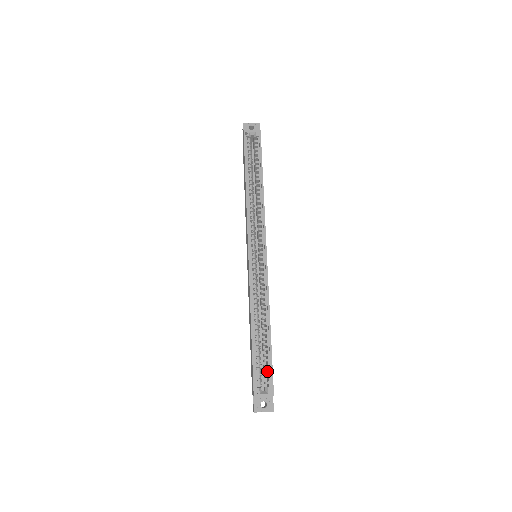
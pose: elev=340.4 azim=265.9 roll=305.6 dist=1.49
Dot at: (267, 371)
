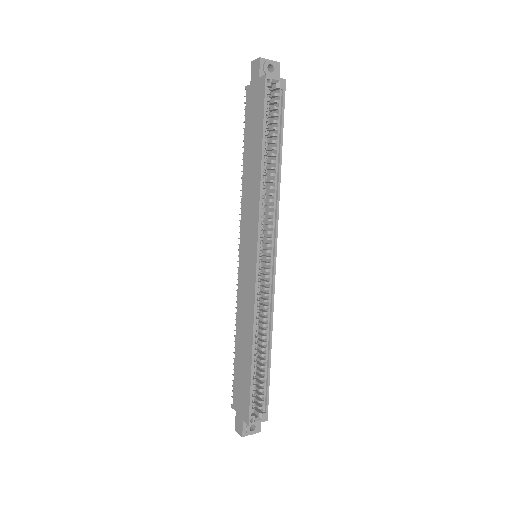
Dot at: (262, 396)
